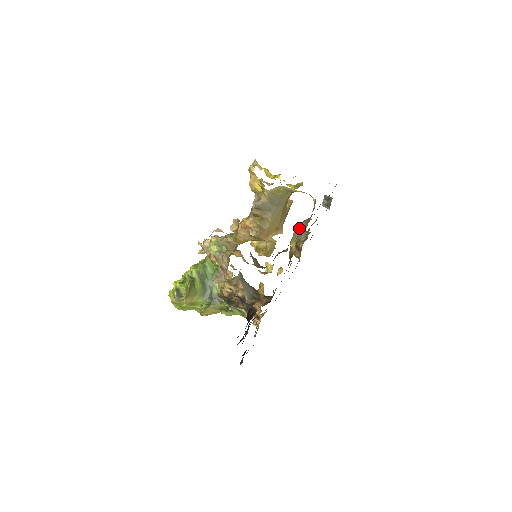
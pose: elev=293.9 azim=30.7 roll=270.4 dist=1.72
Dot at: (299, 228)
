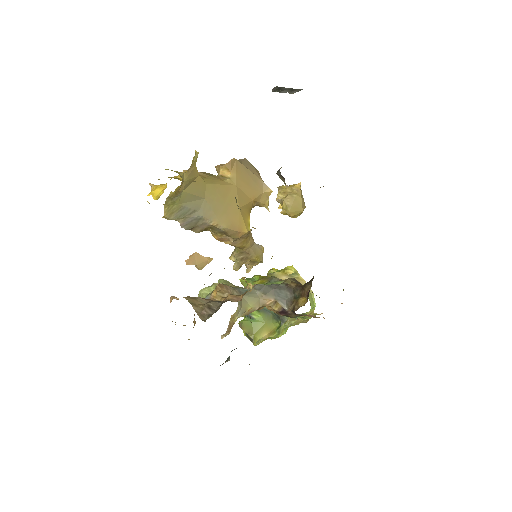
Dot at: (237, 205)
